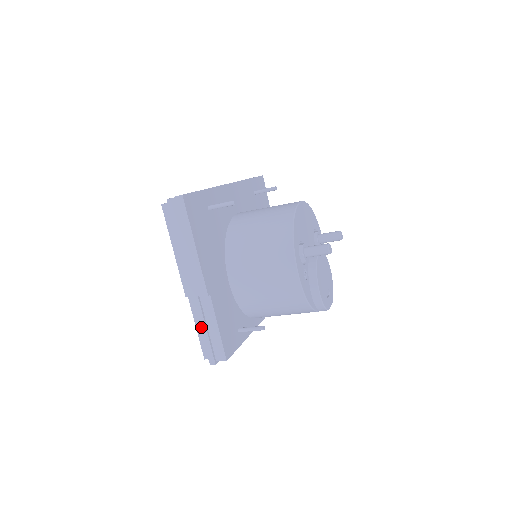
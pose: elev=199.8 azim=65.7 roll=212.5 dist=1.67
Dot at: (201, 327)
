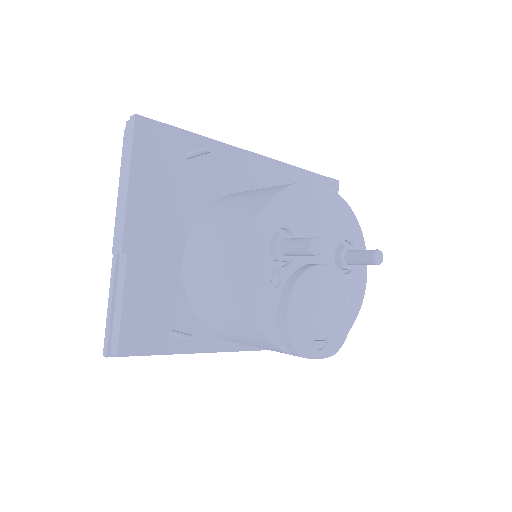
Dot at: (109, 298)
